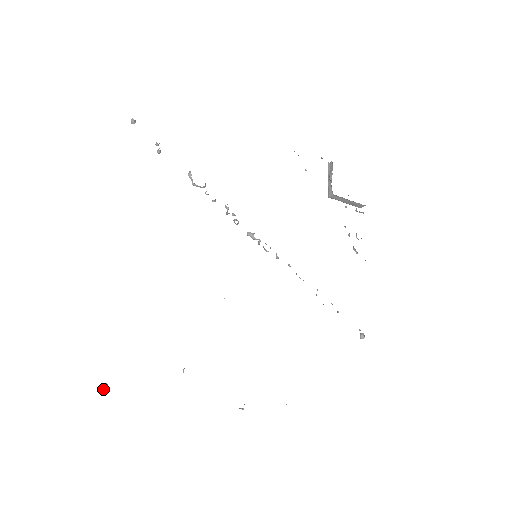
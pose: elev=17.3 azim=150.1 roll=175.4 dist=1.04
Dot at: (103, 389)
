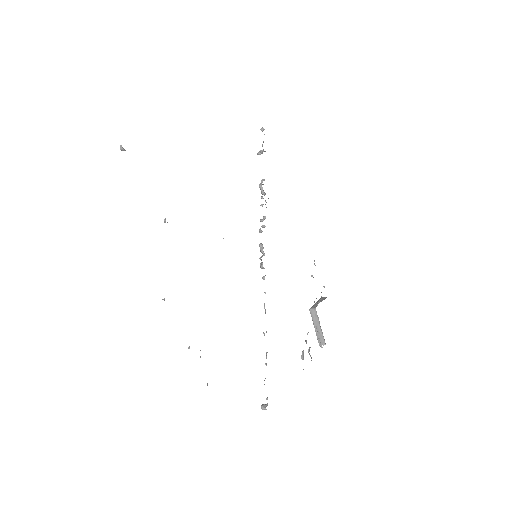
Dot at: (121, 146)
